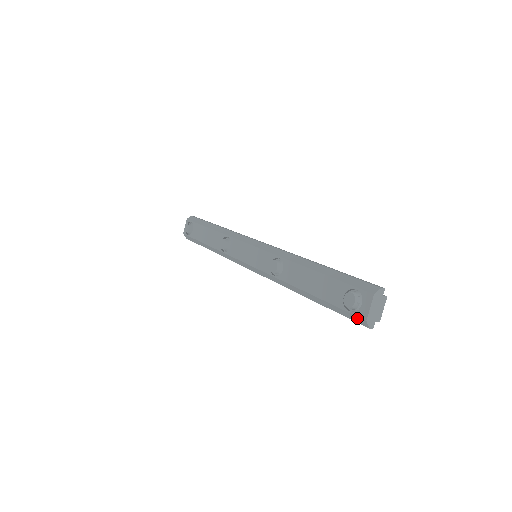
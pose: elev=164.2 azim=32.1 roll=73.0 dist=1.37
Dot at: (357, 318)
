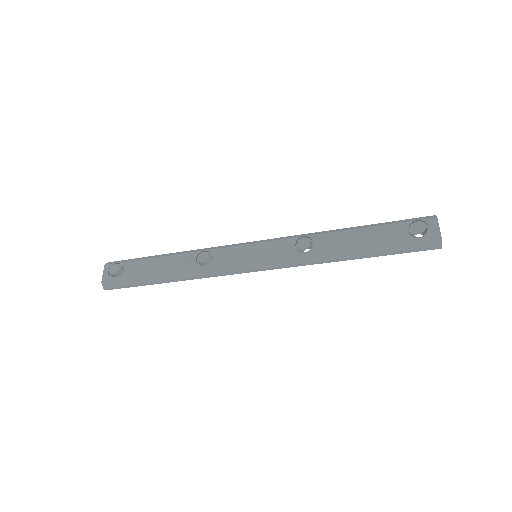
Dot at: (429, 241)
